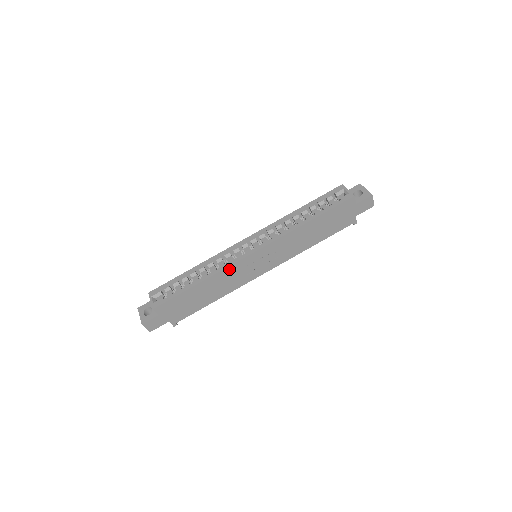
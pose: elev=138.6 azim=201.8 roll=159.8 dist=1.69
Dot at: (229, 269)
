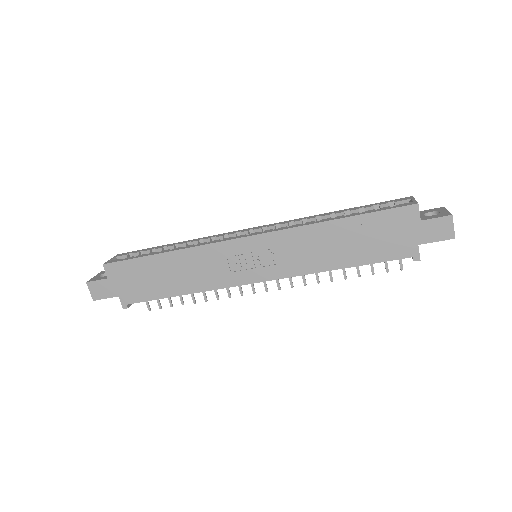
Dot at: (207, 249)
